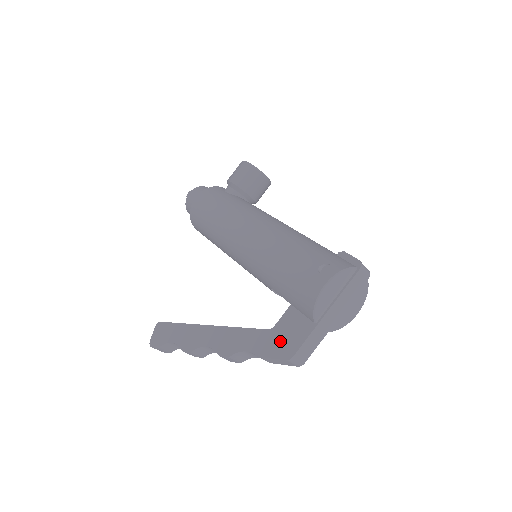
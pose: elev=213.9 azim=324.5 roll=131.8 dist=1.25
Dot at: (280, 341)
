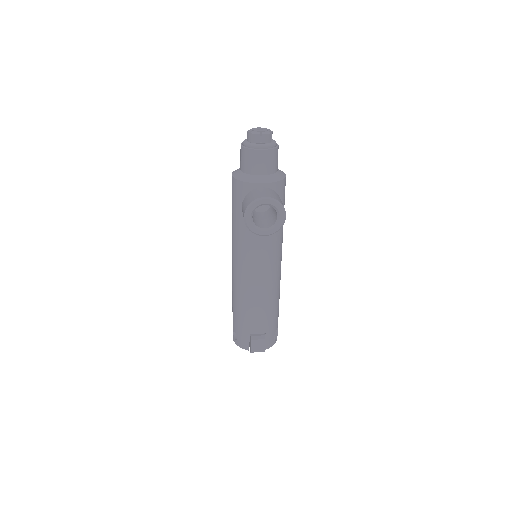
Dot at: occluded
